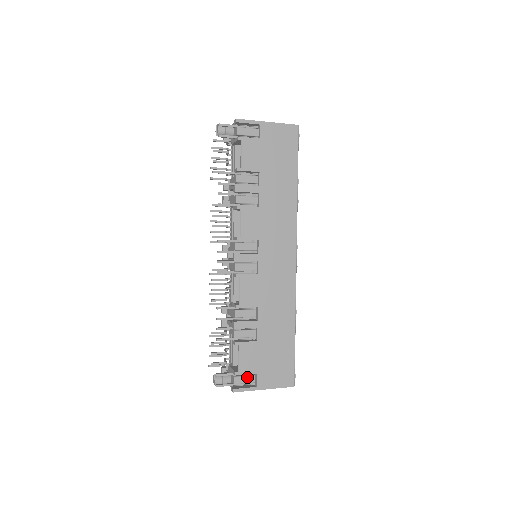
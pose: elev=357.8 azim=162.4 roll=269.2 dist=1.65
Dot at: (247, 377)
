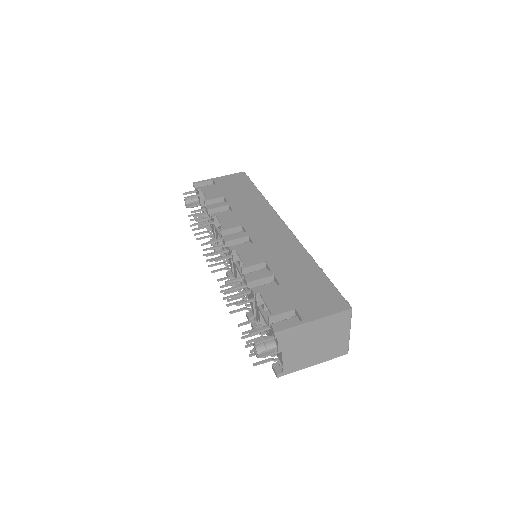
Dot at: (287, 320)
